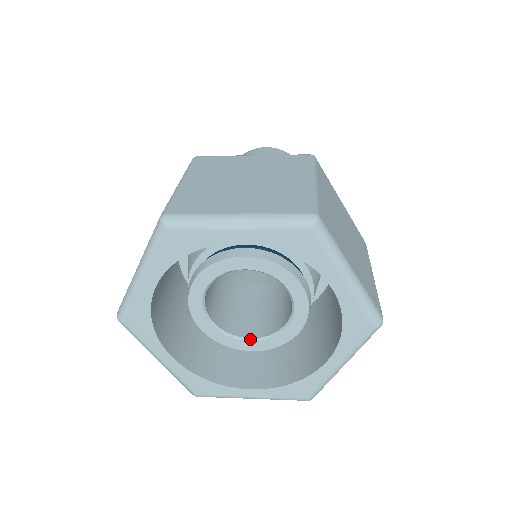
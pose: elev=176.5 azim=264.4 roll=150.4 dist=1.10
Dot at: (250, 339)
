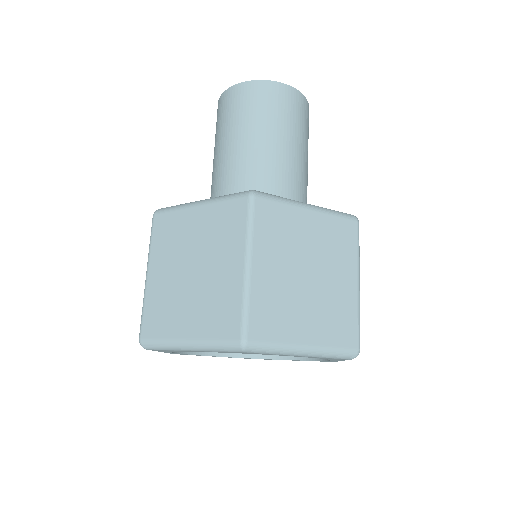
Dot at: occluded
